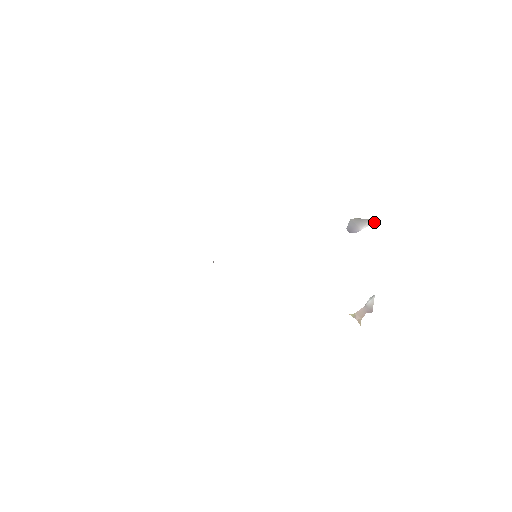
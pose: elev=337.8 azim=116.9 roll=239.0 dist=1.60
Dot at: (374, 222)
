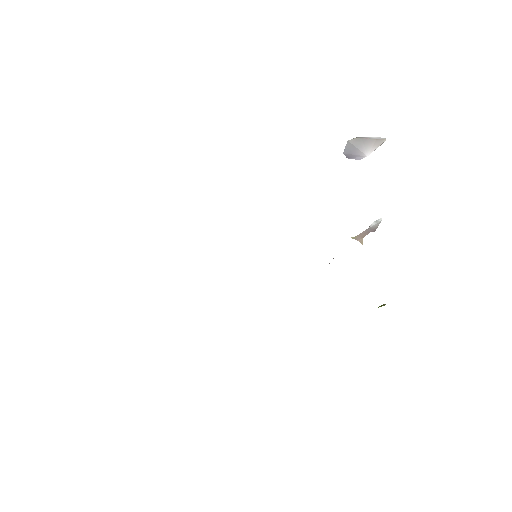
Dot at: occluded
